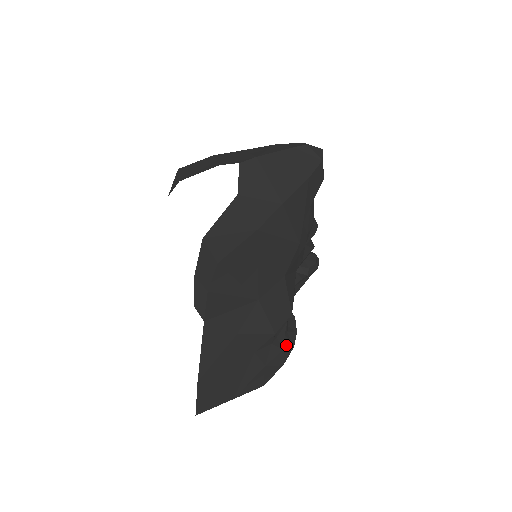
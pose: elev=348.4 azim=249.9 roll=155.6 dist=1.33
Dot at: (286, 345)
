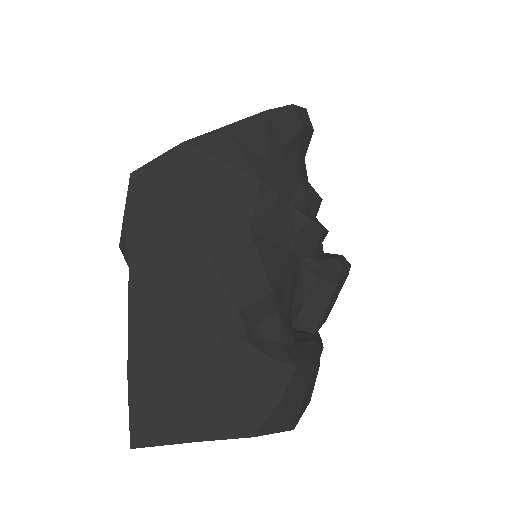
Dot at: (279, 356)
